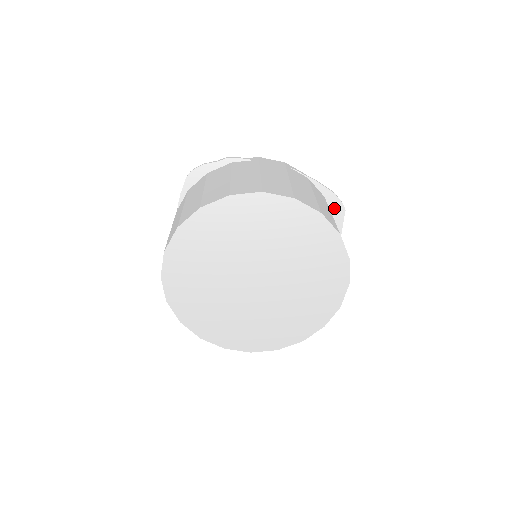
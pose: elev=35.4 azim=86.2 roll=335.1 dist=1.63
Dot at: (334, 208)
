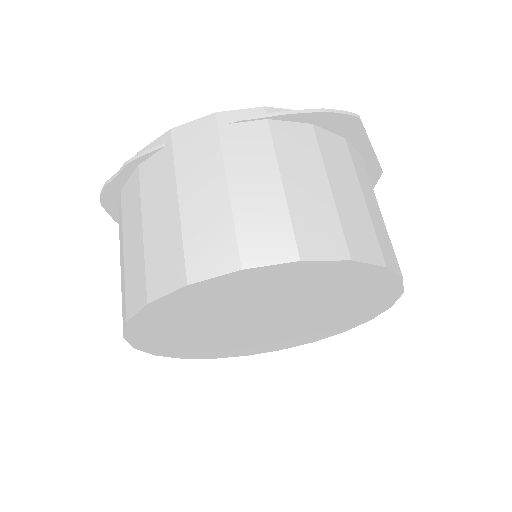
Dot at: (339, 127)
